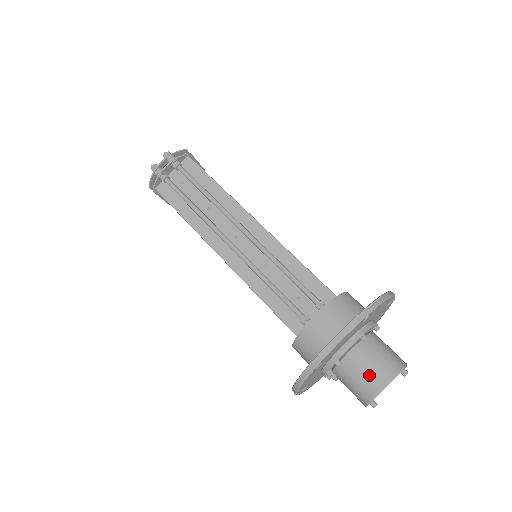
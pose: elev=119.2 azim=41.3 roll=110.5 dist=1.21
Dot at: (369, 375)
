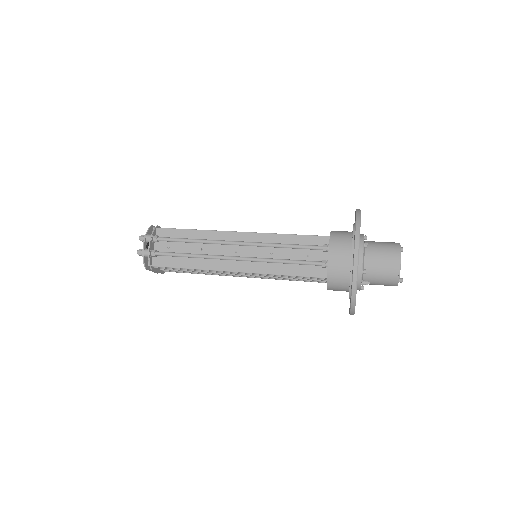
Dot at: (386, 263)
